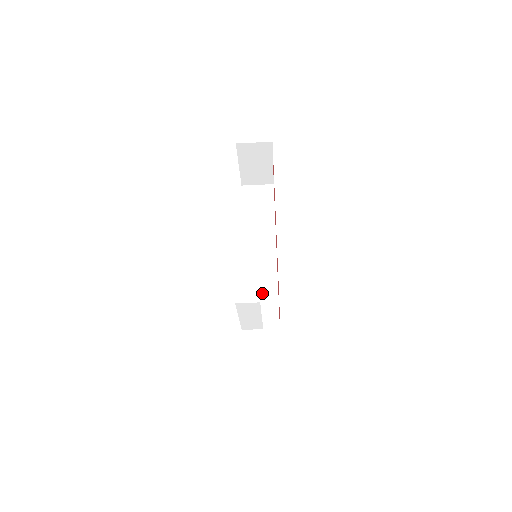
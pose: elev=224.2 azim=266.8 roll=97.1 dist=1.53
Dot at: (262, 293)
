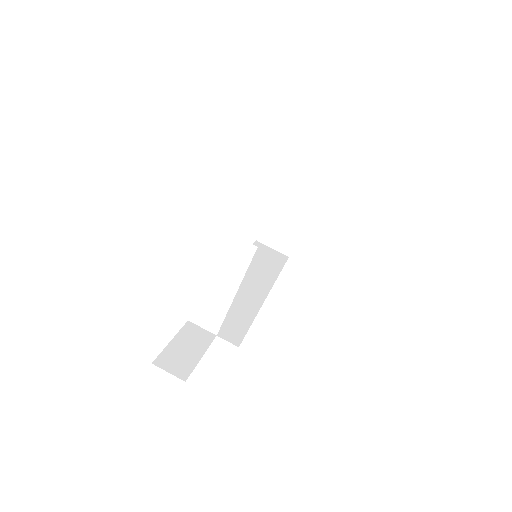
Dot at: (234, 309)
